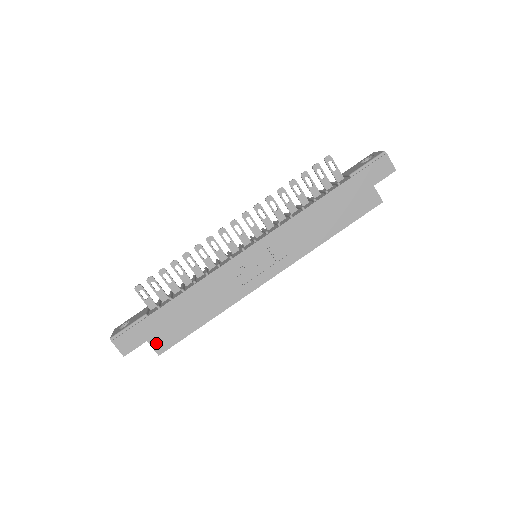
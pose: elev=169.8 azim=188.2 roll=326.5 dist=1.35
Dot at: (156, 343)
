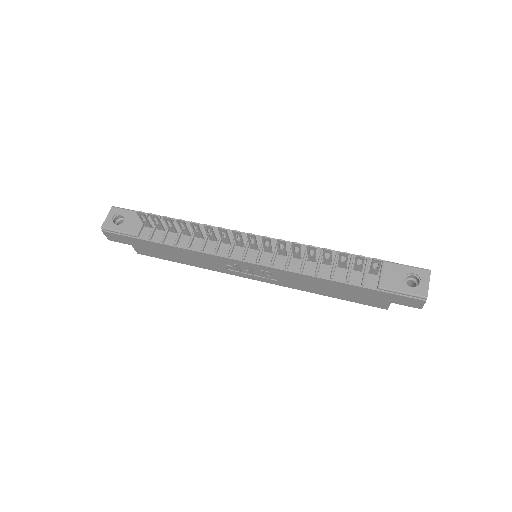
Dot at: (138, 249)
